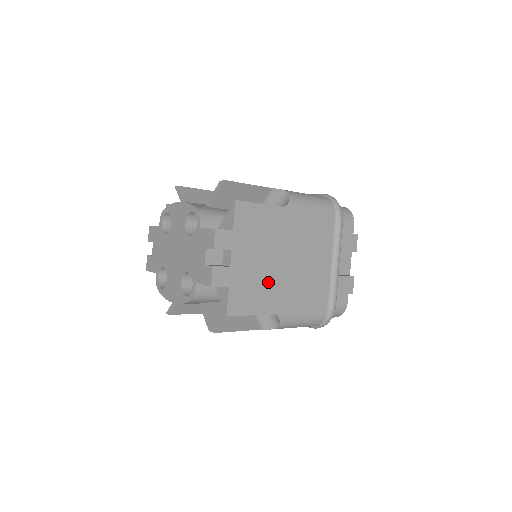
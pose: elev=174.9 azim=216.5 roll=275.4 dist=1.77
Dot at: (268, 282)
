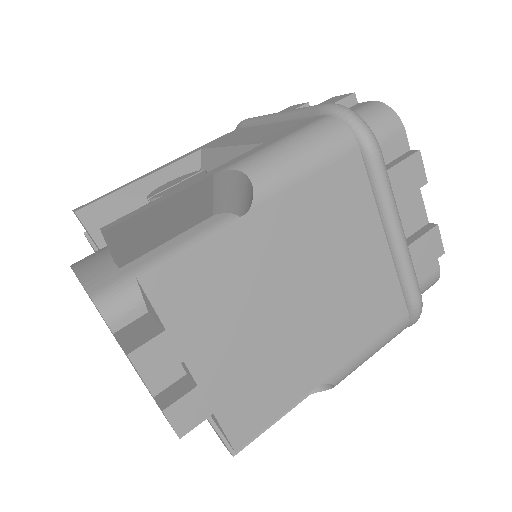
Dot at: (283, 352)
